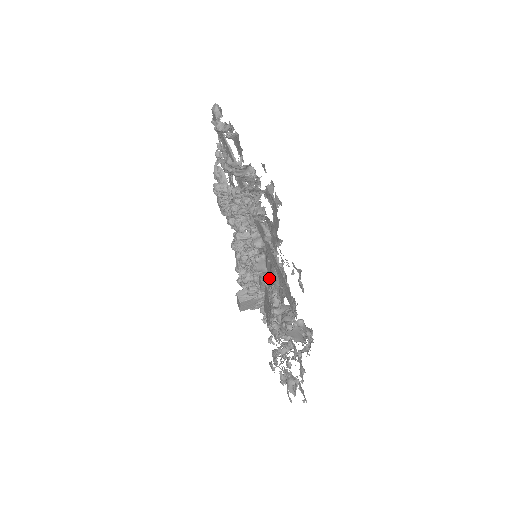
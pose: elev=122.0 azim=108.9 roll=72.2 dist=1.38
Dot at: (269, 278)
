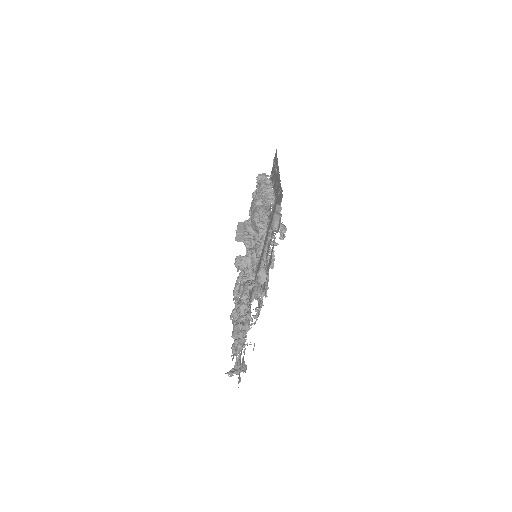
Dot at: occluded
